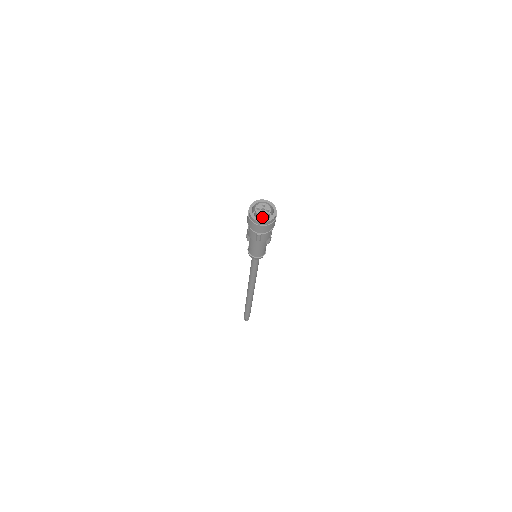
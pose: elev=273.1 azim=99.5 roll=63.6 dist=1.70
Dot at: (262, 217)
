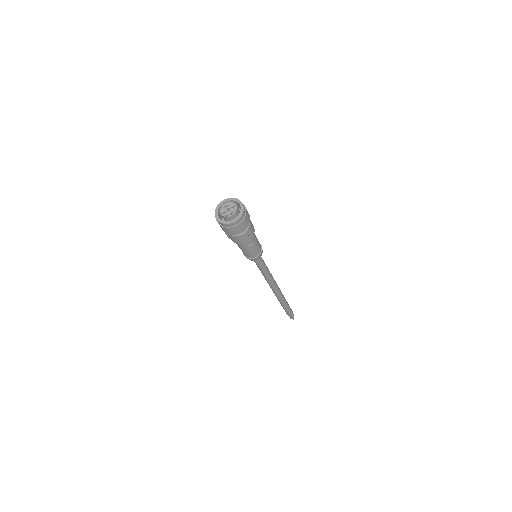
Dot at: (222, 216)
